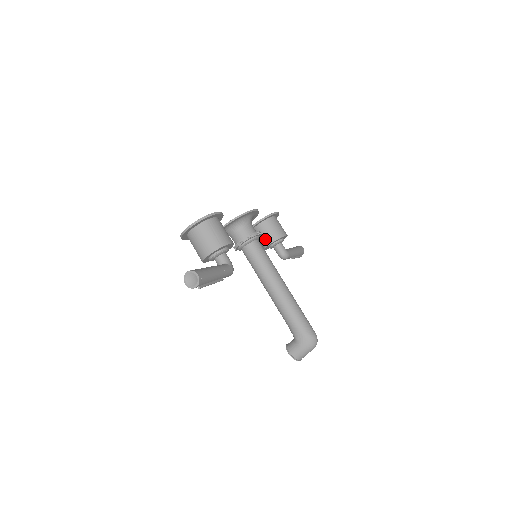
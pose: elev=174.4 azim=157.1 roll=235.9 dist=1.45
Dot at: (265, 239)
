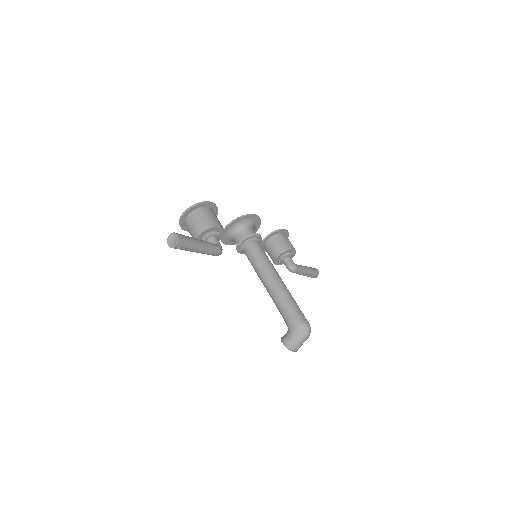
Dot at: (273, 252)
